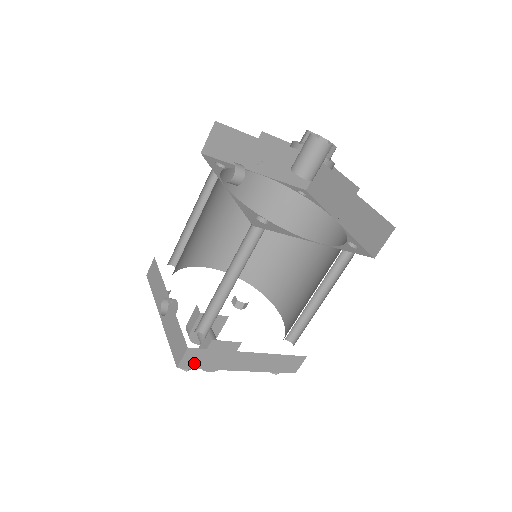
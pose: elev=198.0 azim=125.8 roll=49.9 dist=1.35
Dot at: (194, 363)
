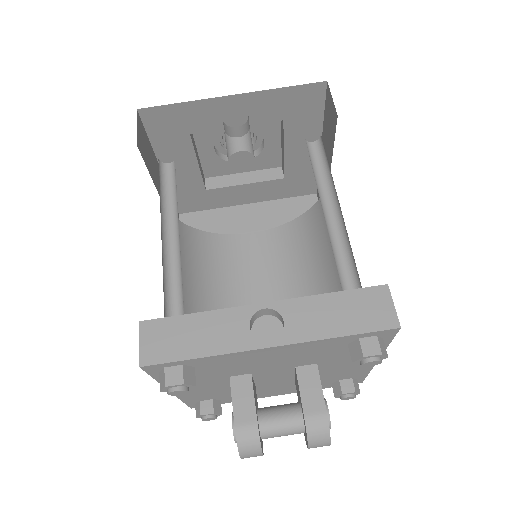
Dot at: occluded
